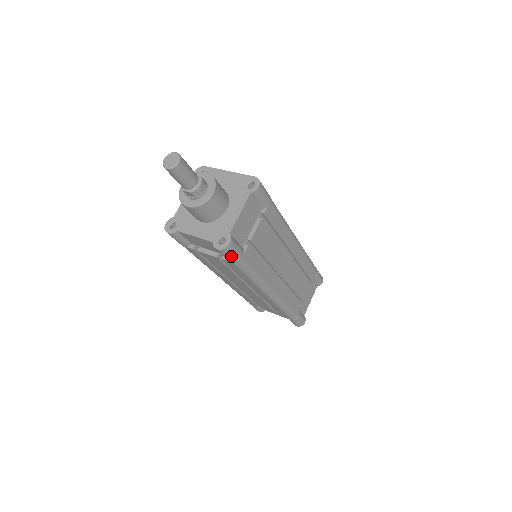
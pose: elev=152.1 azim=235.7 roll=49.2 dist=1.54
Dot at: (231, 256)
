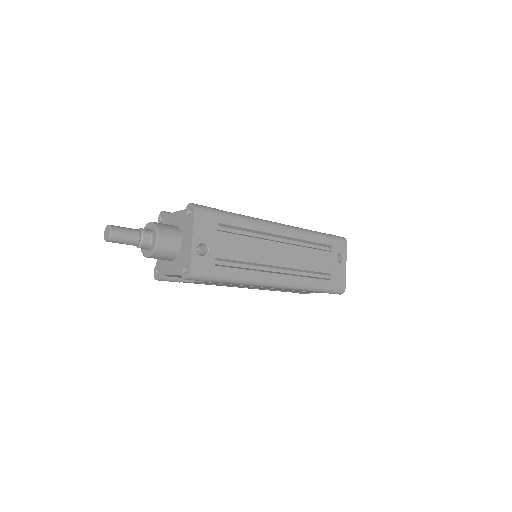
Dot at: occluded
